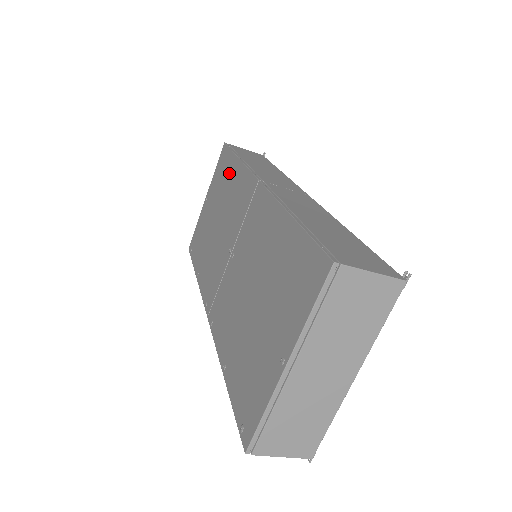
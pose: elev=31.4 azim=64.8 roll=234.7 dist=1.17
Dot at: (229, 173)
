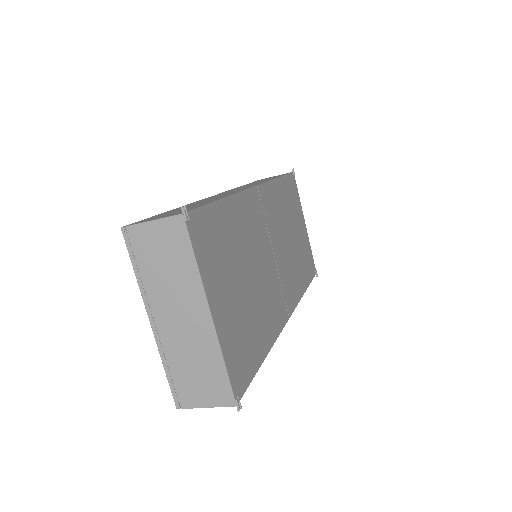
Dot at: occluded
